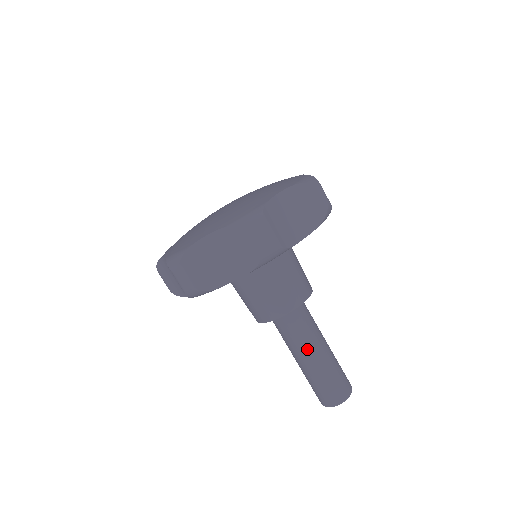
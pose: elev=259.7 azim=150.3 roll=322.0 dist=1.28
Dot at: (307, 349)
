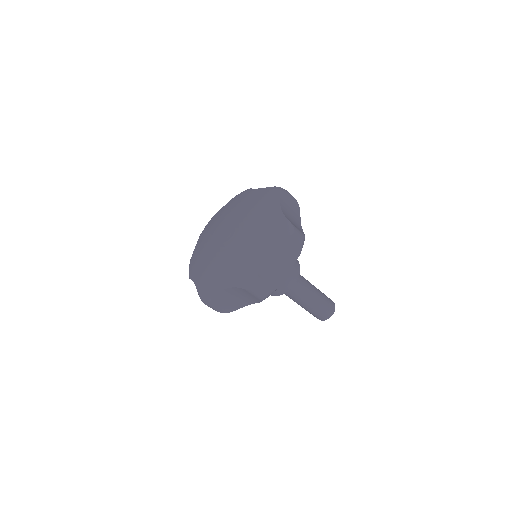
Dot at: (302, 300)
